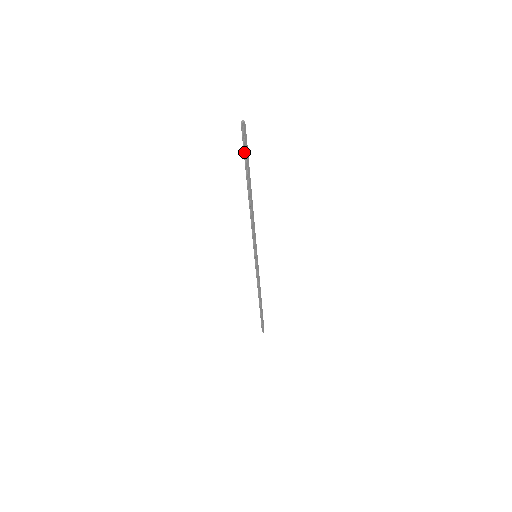
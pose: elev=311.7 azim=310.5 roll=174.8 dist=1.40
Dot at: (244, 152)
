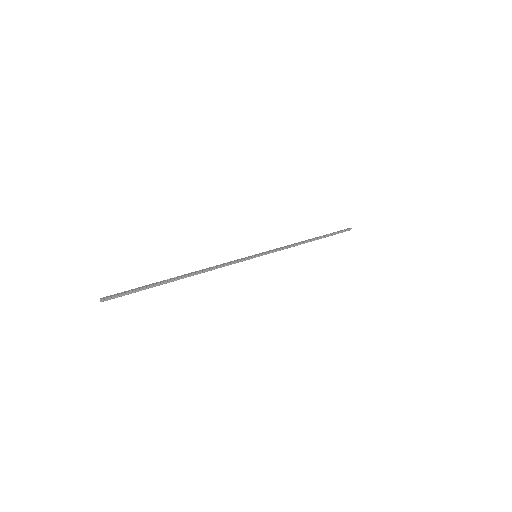
Dot at: (133, 289)
